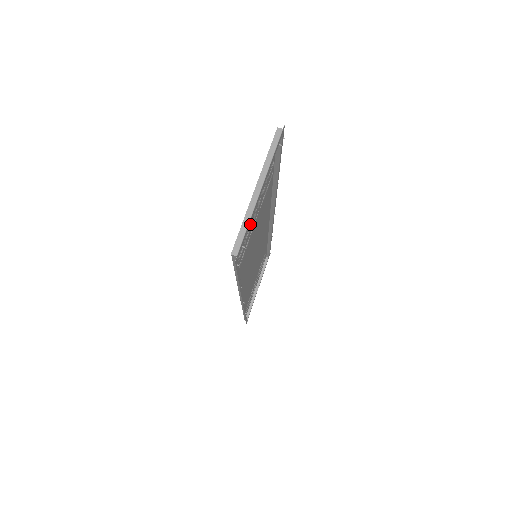
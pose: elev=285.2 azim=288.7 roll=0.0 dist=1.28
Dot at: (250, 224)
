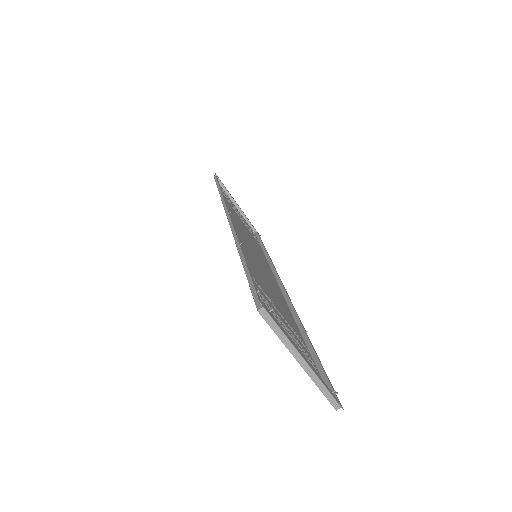
Dot at: (295, 342)
